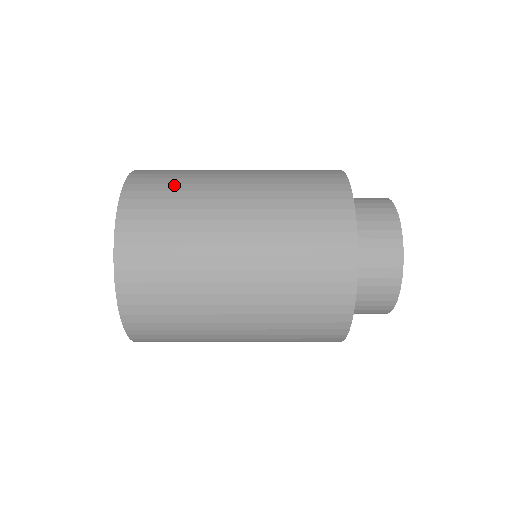
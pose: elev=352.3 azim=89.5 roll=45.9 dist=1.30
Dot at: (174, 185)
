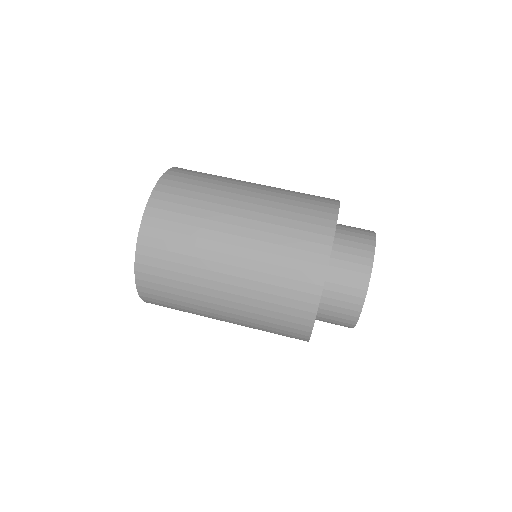
Dot at: (191, 200)
